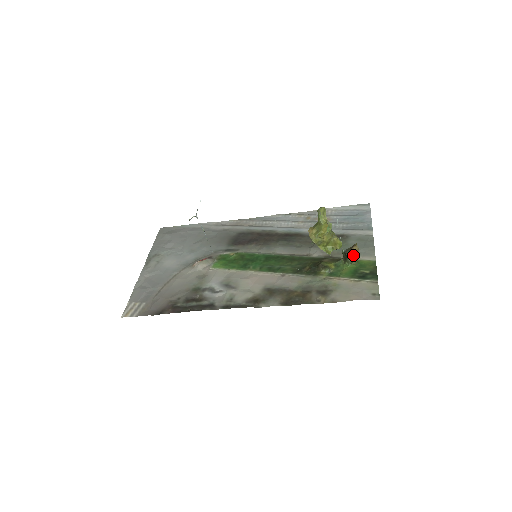
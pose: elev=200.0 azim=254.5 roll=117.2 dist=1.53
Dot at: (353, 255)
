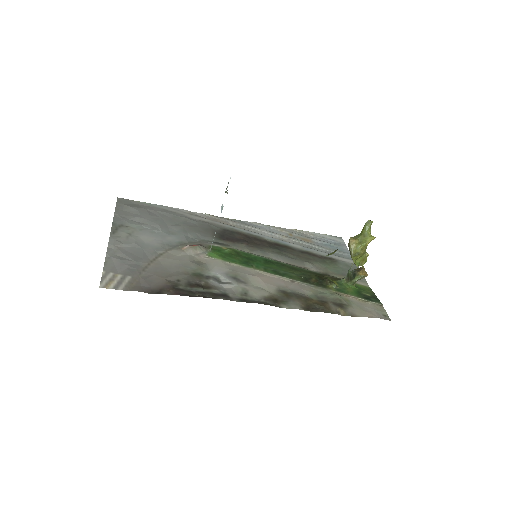
Dot at: (363, 276)
